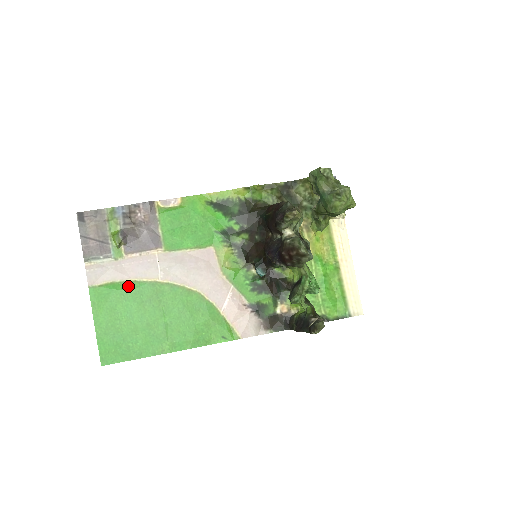
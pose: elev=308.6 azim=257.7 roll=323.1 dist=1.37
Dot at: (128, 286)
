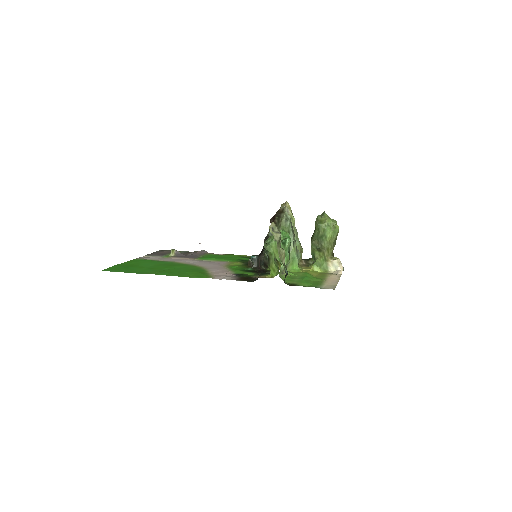
Dot at: (159, 261)
